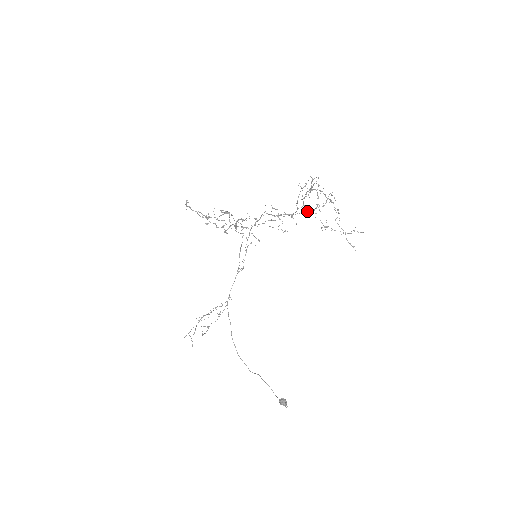
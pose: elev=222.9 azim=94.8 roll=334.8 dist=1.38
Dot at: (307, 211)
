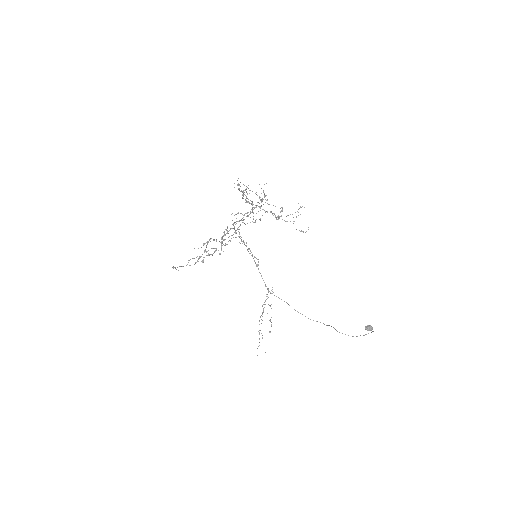
Dot at: occluded
